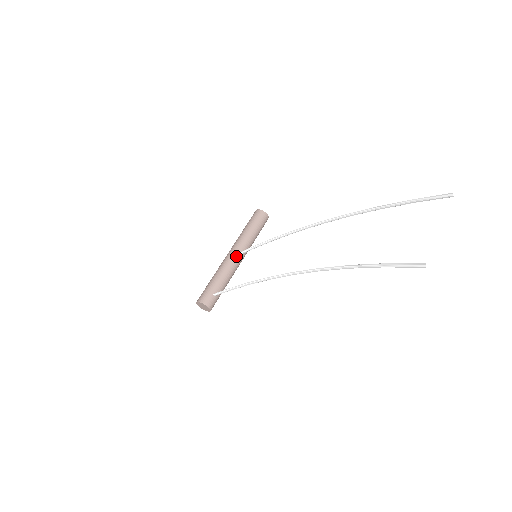
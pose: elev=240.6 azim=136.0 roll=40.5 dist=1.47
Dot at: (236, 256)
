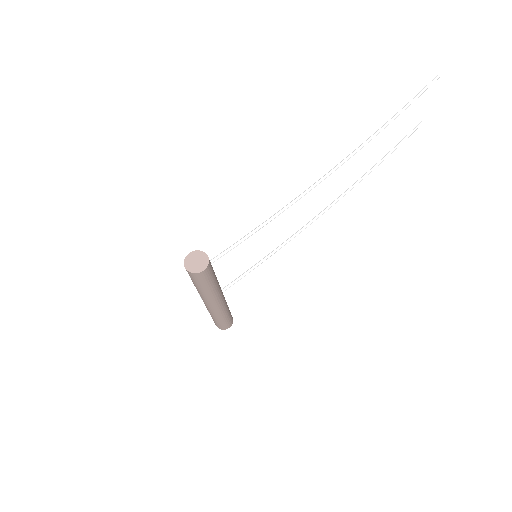
Dot at: occluded
